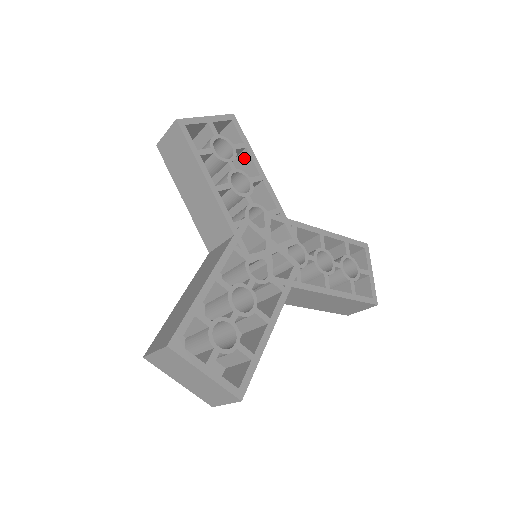
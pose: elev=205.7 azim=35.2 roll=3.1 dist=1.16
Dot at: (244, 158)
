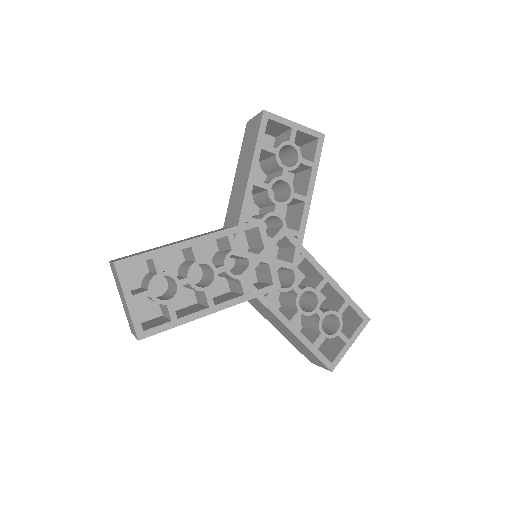
Dot at: (307, 175)
